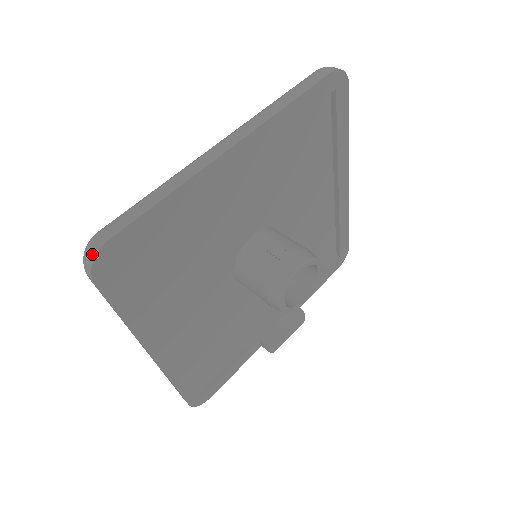
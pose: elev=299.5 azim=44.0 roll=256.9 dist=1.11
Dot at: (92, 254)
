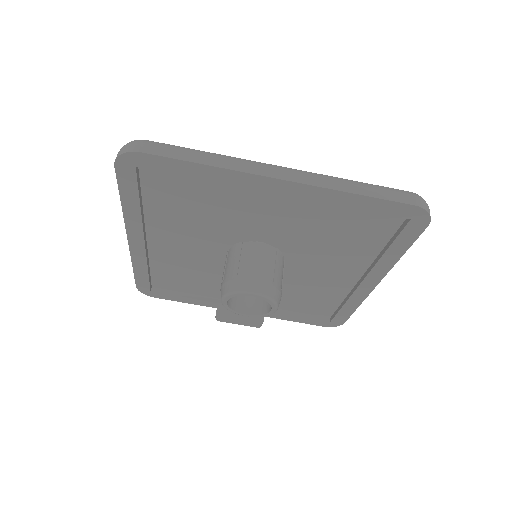
Dot at: (126, 149)
